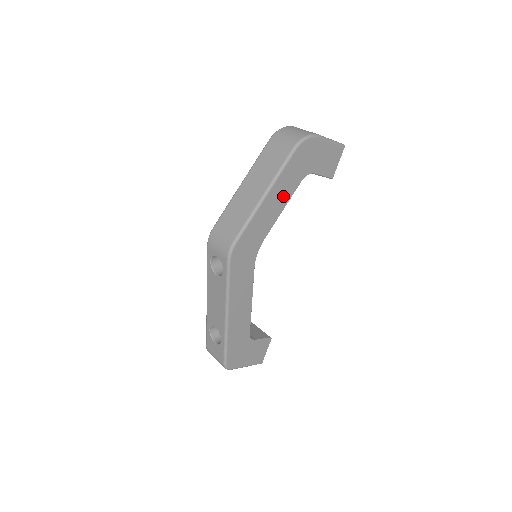
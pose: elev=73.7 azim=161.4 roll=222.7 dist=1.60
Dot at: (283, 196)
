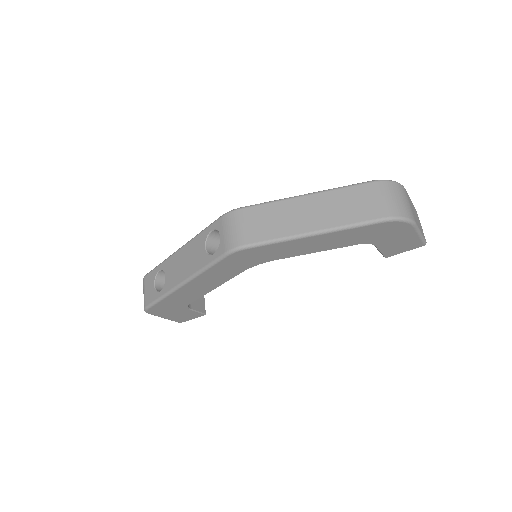
Dot at: (329, 244)
